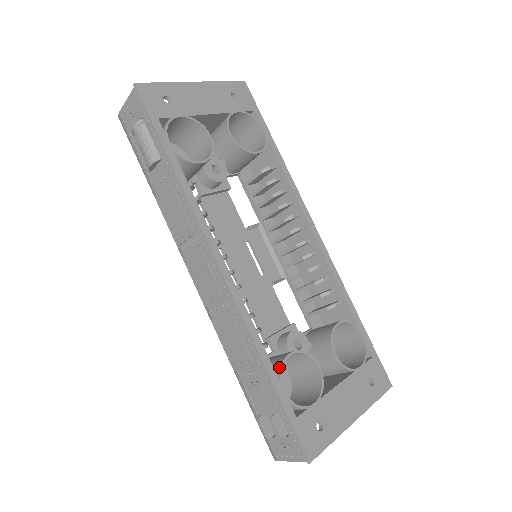
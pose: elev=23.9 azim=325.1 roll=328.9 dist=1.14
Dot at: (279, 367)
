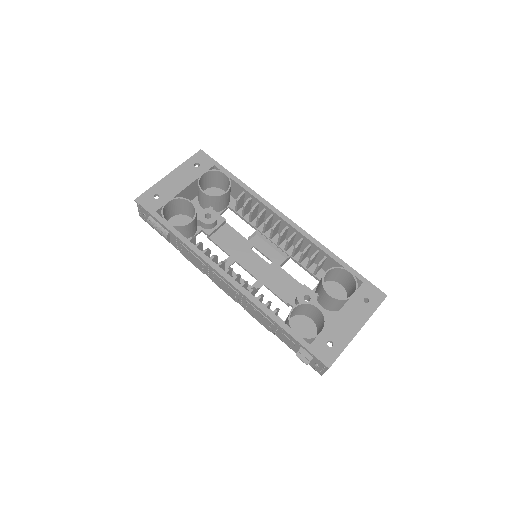
Dot at: (288, 319)
